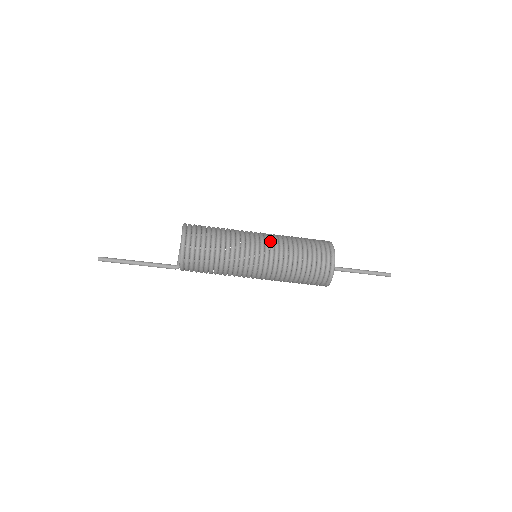
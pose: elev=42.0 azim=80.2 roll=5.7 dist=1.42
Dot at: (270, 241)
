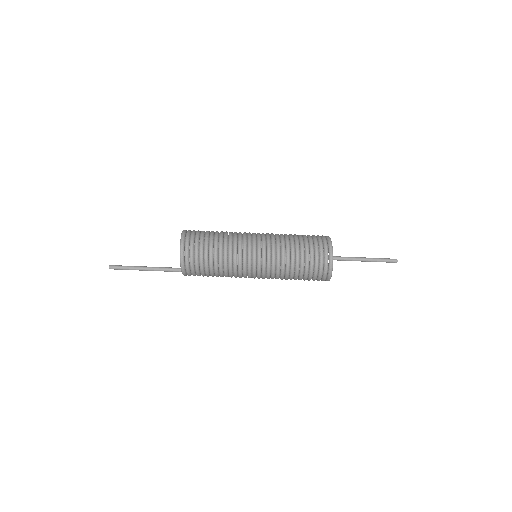
Dot at: (267, 244)
